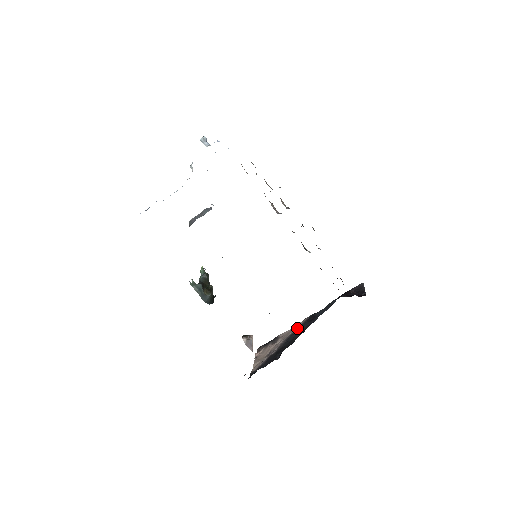
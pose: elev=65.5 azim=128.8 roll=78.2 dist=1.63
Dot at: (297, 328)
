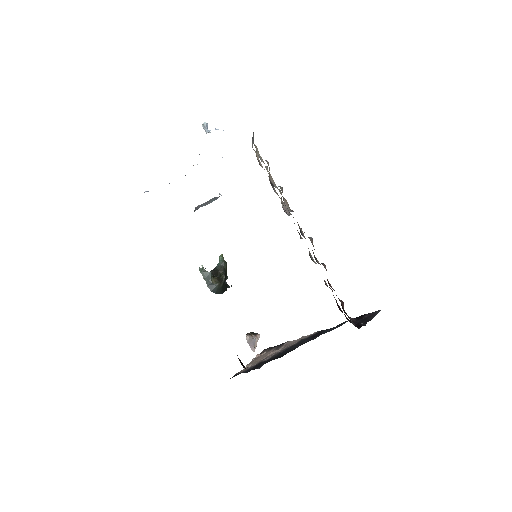
Dot at: (300, 340)
